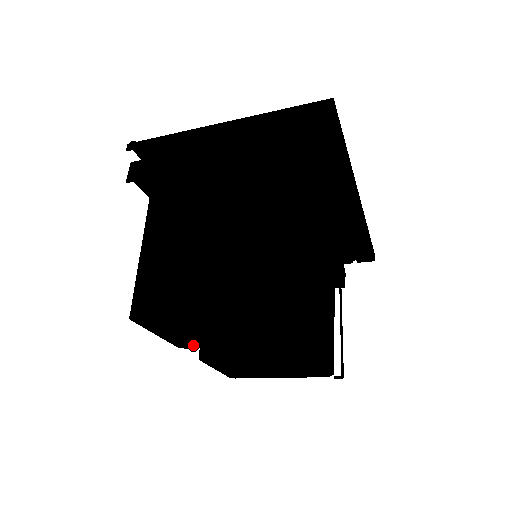
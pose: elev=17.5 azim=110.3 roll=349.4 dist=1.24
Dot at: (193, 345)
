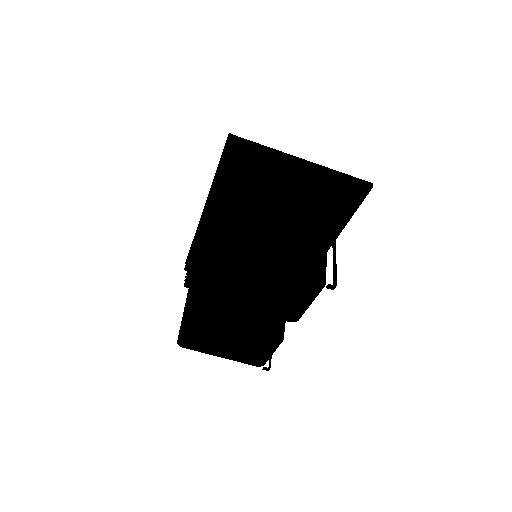
Dot at: (215, 296)
